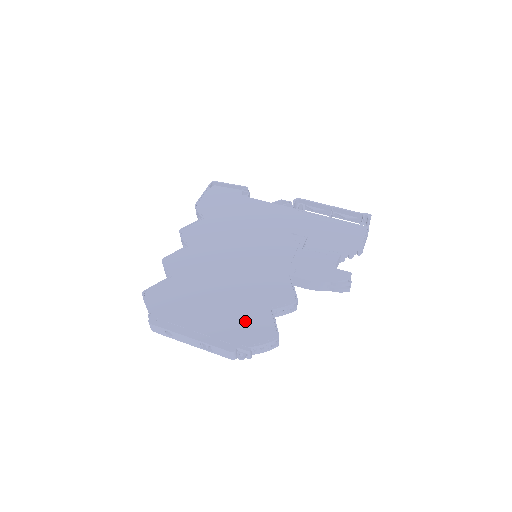
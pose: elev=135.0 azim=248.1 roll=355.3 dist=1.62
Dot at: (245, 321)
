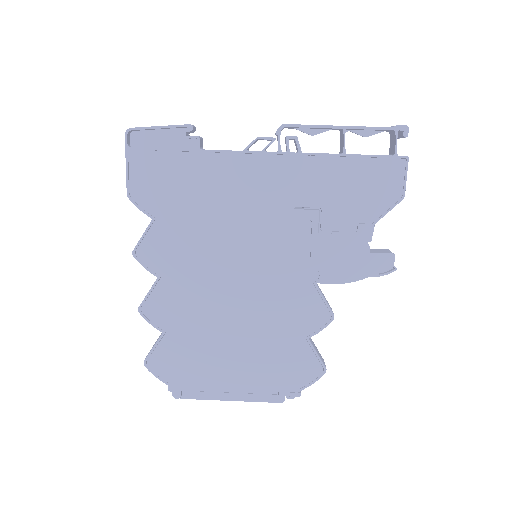
Dot at: (282, 364)
